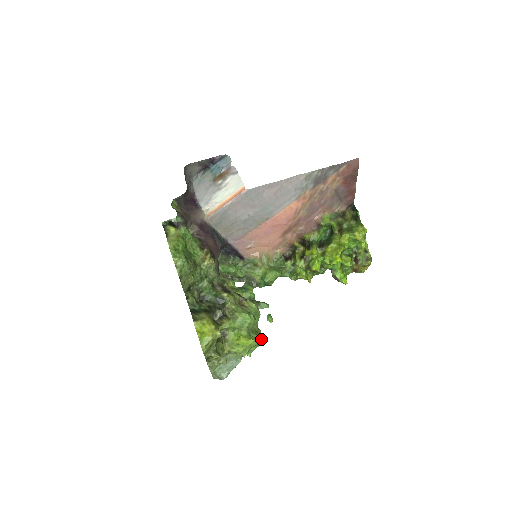
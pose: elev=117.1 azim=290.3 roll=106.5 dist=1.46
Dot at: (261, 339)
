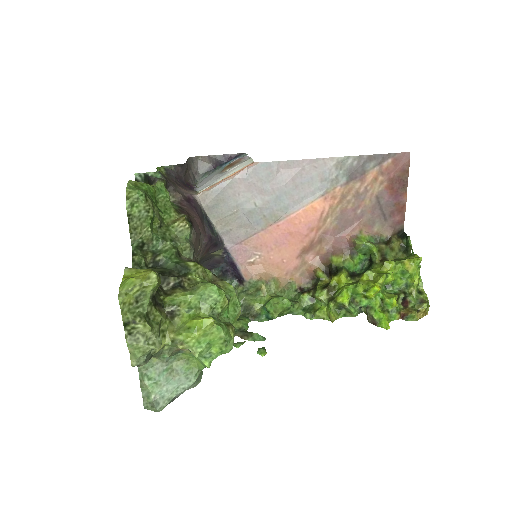
Dot at: (232, 338)
